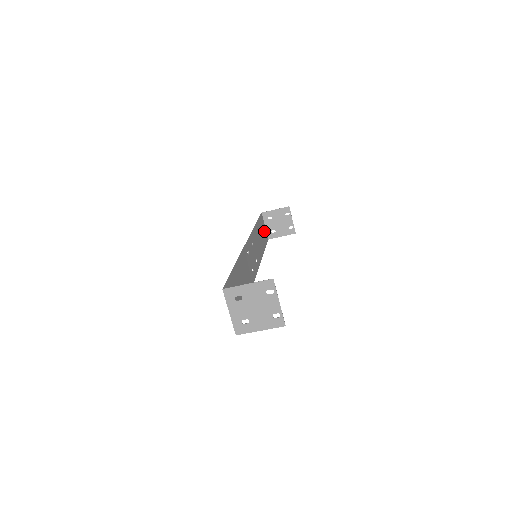
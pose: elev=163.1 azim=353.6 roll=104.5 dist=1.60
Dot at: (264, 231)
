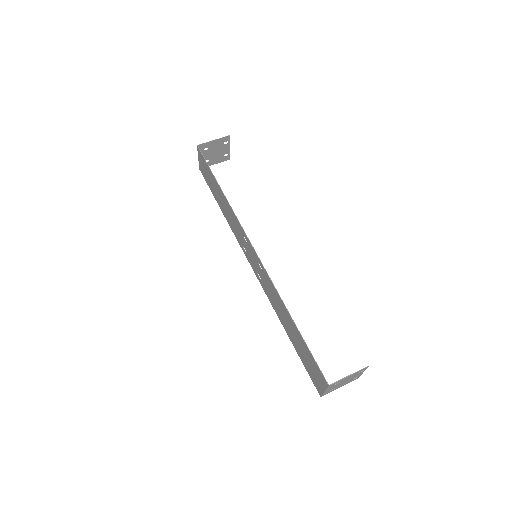
Dot at: (204, 170)
